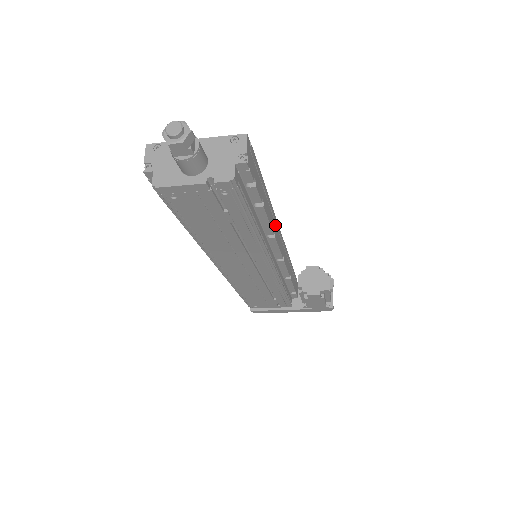
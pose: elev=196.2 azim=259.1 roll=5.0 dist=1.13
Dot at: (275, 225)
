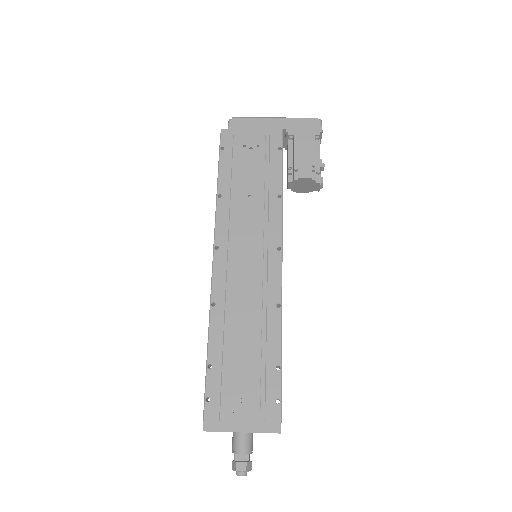
Dot at: occluded
